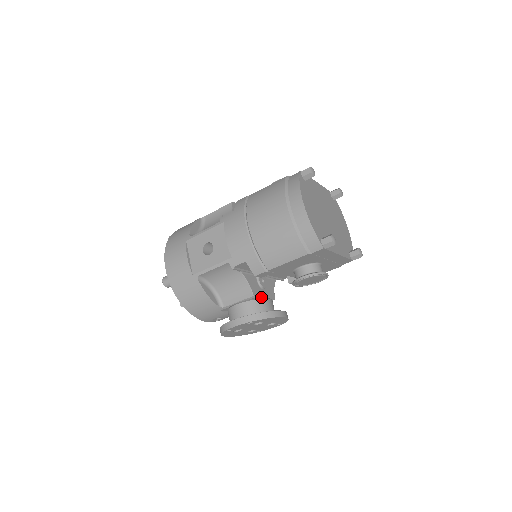
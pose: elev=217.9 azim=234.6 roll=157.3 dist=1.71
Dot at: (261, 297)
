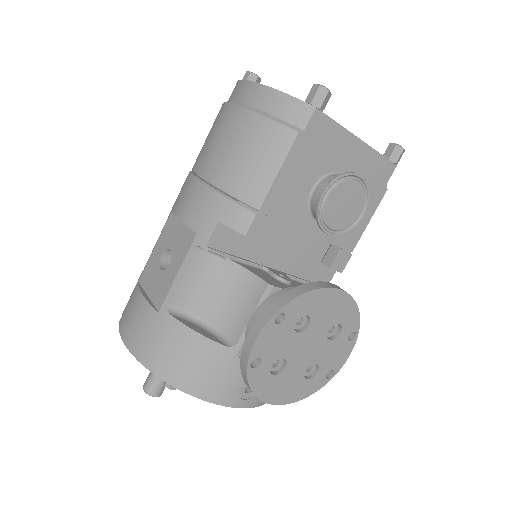
Dot at: occluded
